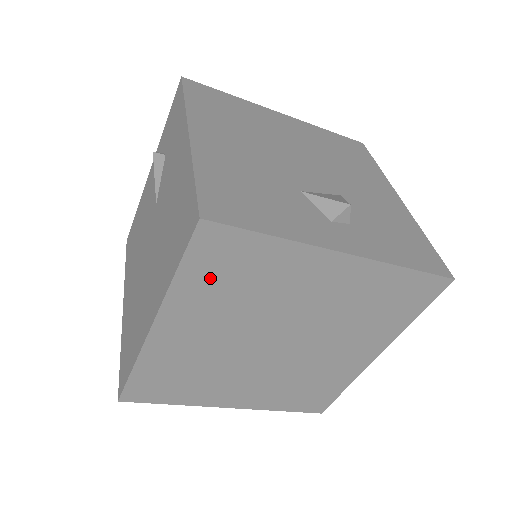
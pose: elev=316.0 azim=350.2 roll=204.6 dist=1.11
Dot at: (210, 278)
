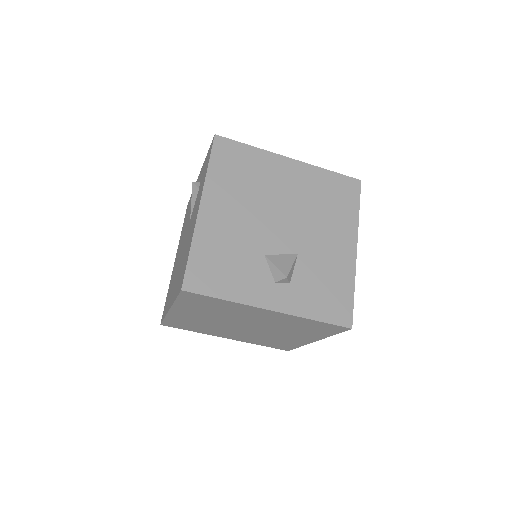
Dot at: (195, 304)
